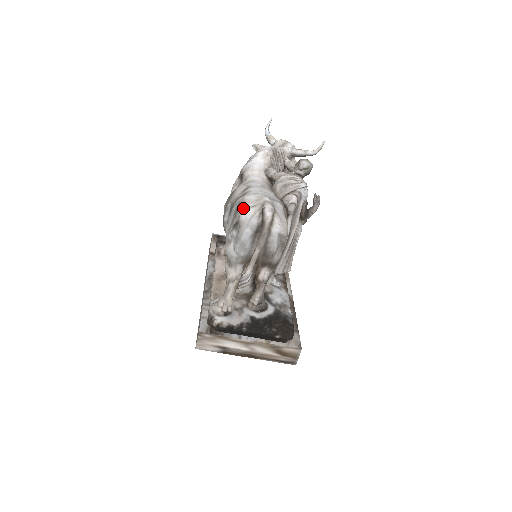
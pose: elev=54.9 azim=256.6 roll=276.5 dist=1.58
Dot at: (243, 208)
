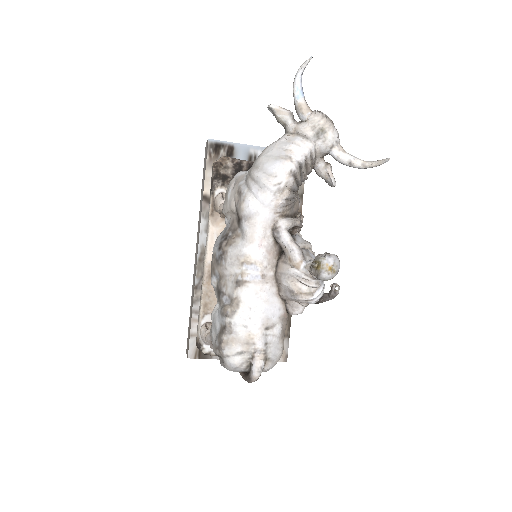
Dot at: (228, 350)
